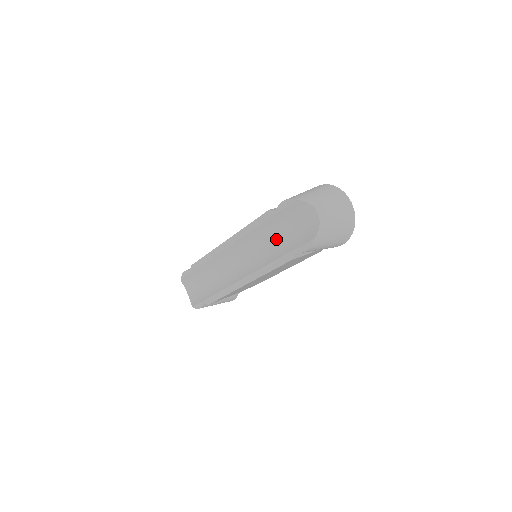
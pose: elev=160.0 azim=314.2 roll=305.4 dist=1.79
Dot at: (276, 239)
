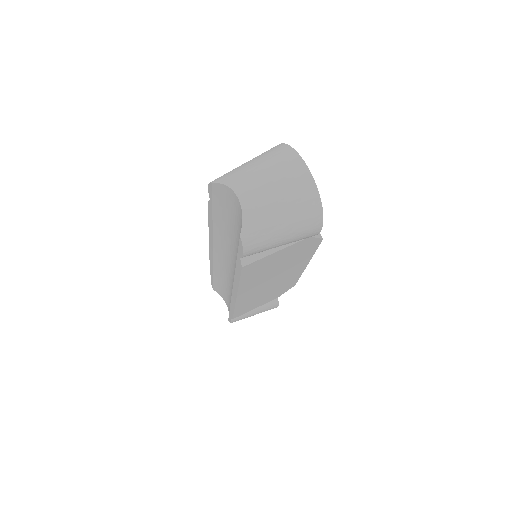
Dot at: (233, 238)
